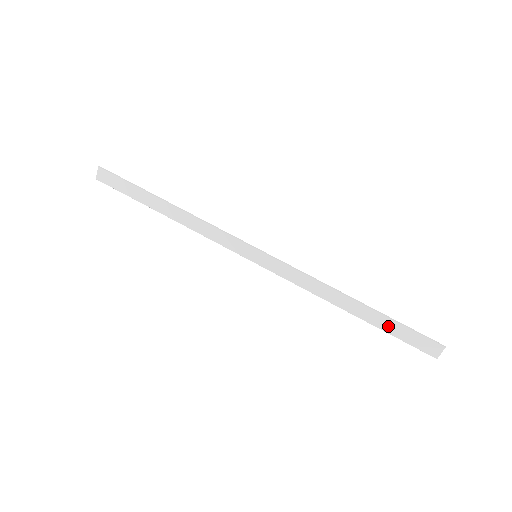
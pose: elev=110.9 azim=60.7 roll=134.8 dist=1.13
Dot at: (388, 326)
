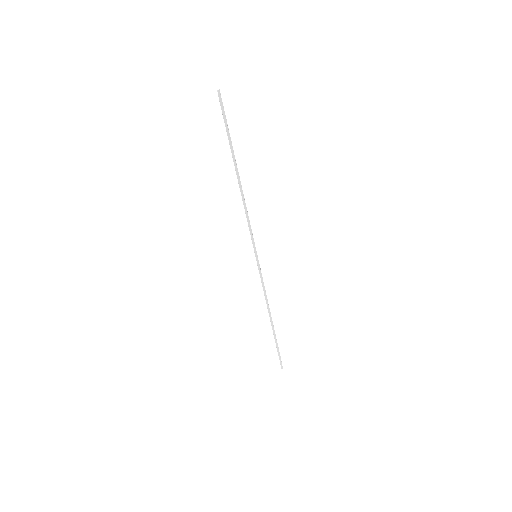
Dot at: occluded
